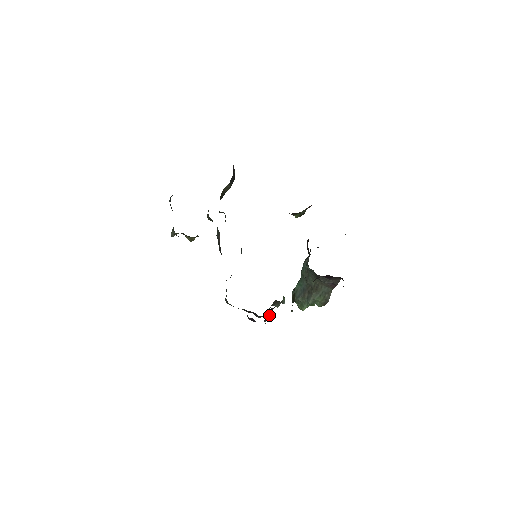
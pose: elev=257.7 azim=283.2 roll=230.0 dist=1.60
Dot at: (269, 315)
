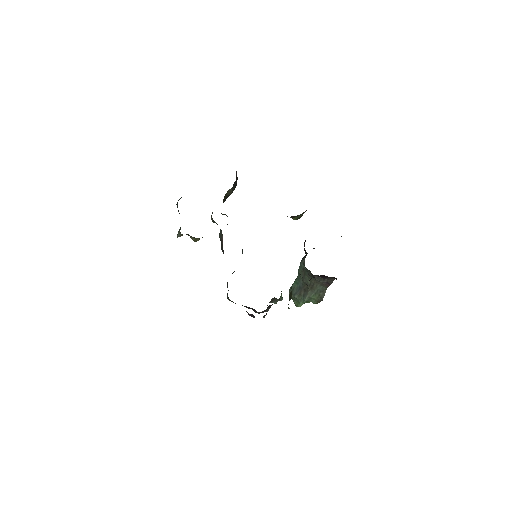
Dot at: (267, 311)
